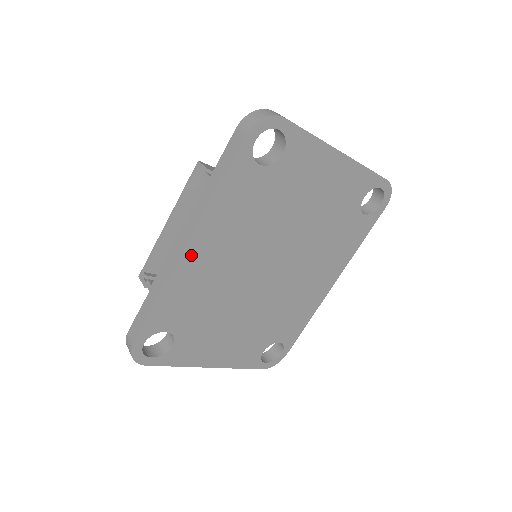
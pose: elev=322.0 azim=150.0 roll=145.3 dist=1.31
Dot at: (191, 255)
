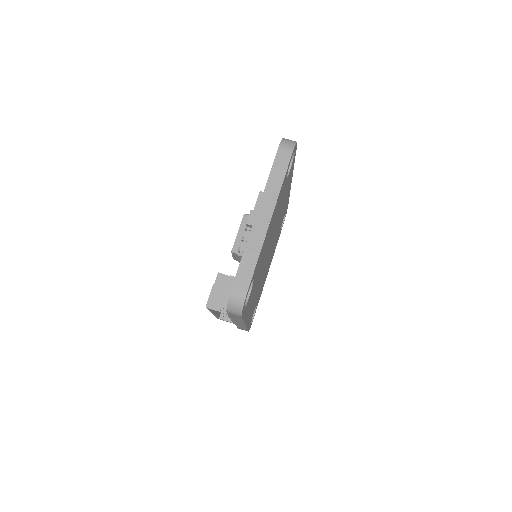
Dot at: occluded
